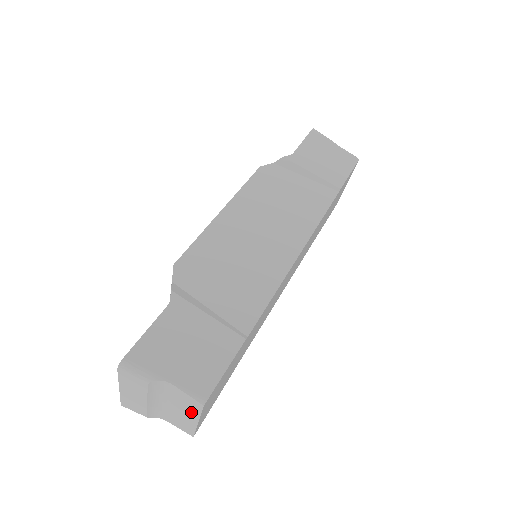
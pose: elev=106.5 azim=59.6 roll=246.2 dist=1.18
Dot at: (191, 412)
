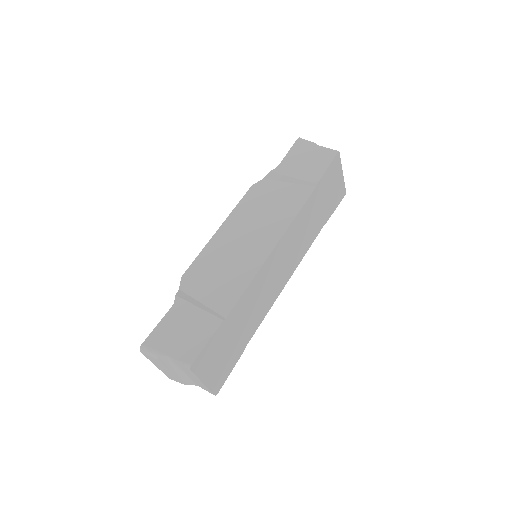
Dot at: (194, 376)
